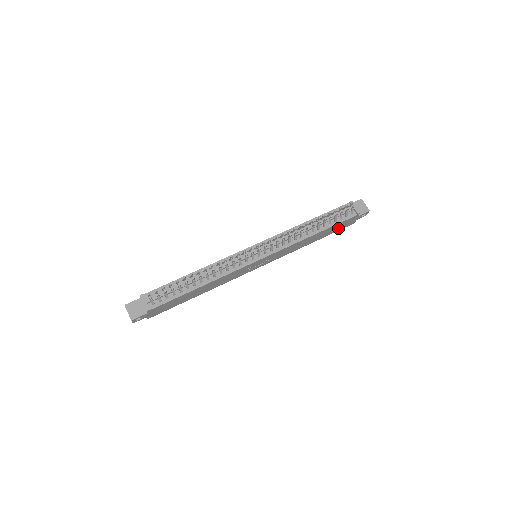
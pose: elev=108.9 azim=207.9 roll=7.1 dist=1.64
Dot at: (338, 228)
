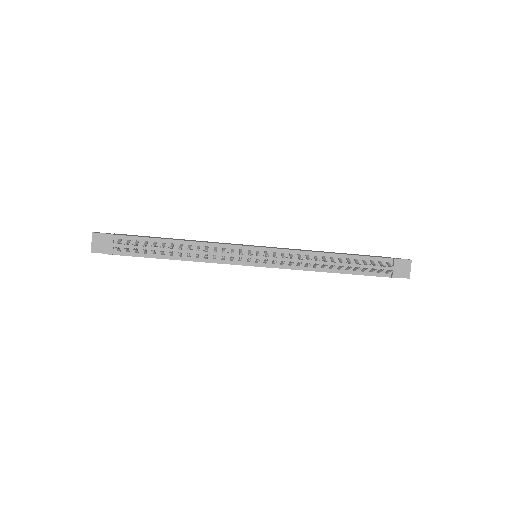
Dot at: occluded
